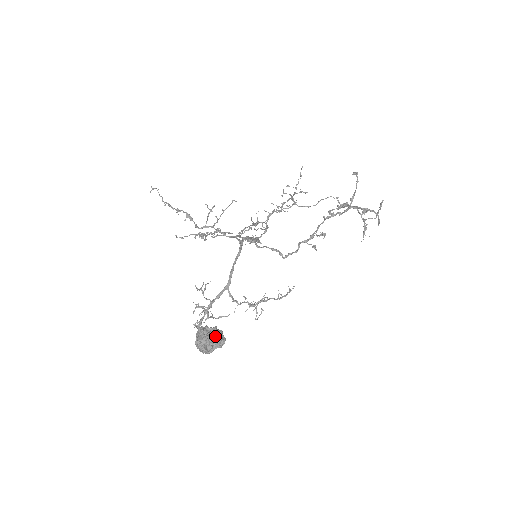
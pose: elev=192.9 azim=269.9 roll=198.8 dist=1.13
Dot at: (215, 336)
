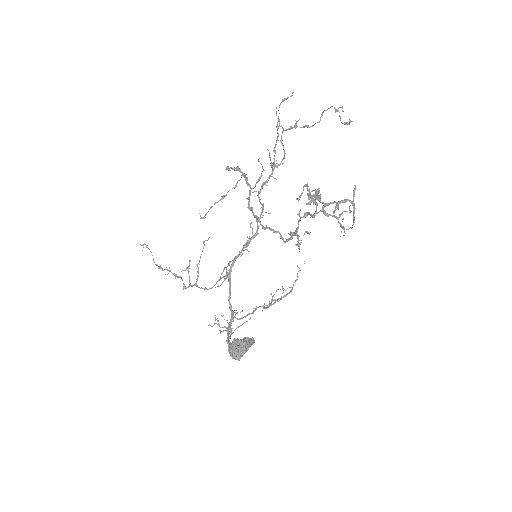
Dot at: (239, 354)
